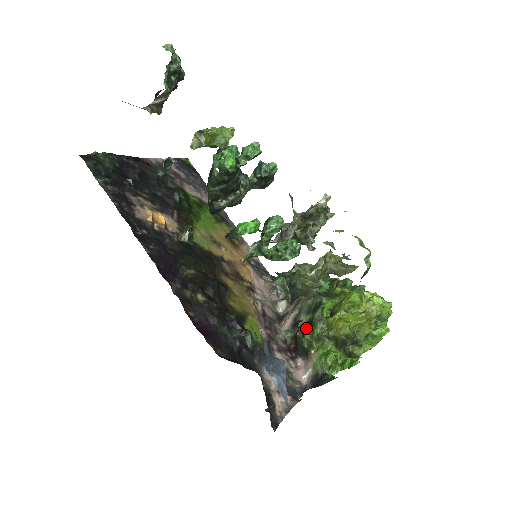
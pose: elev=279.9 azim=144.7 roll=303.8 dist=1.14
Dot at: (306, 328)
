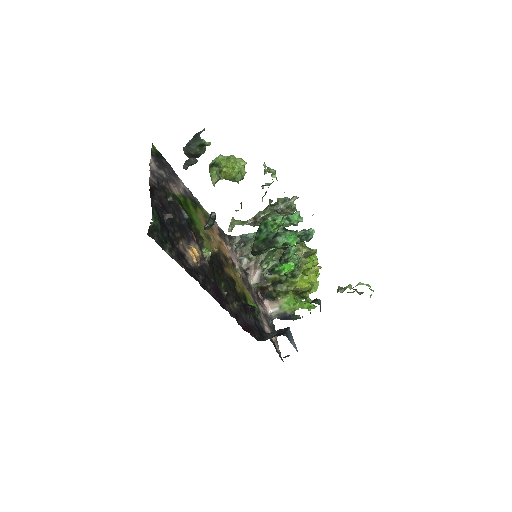
Dot at: (276, 286)
